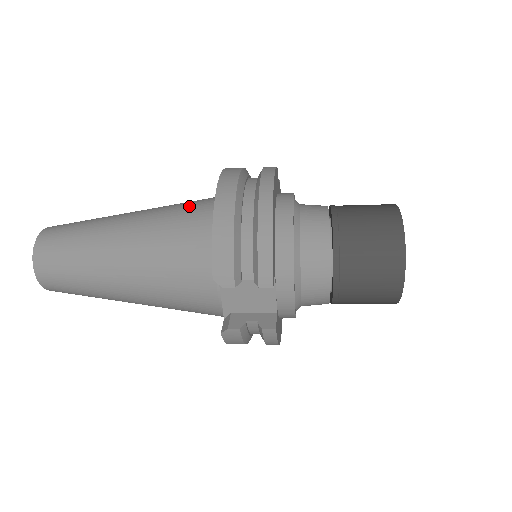
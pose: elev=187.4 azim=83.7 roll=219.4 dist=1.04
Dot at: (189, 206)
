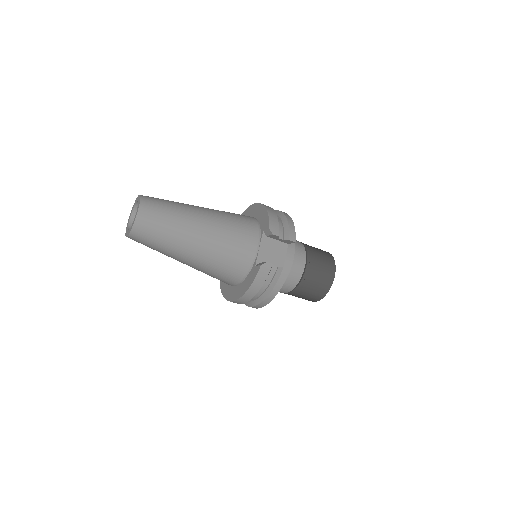
Dot at: occluded
